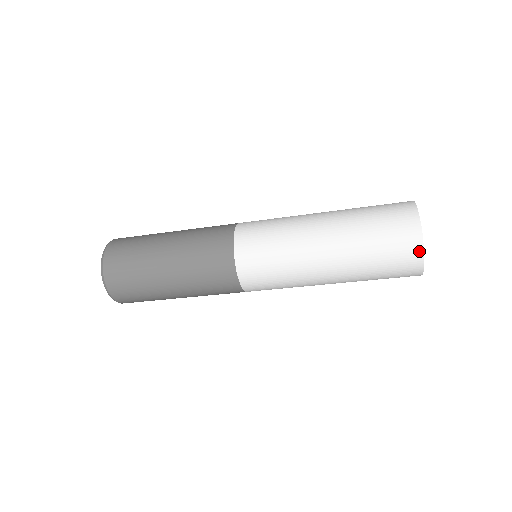
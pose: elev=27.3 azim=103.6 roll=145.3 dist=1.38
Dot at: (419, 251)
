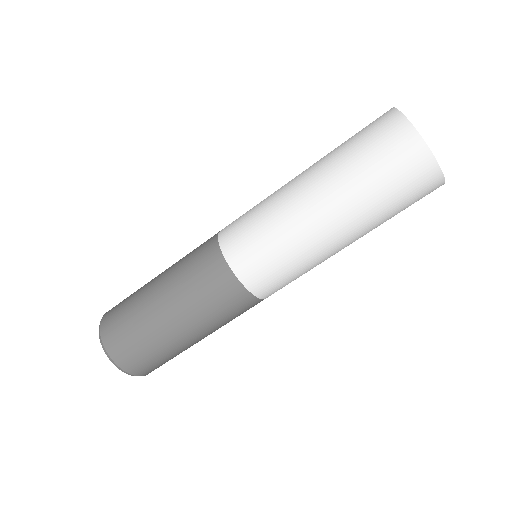
Dot at: (406, 126)
